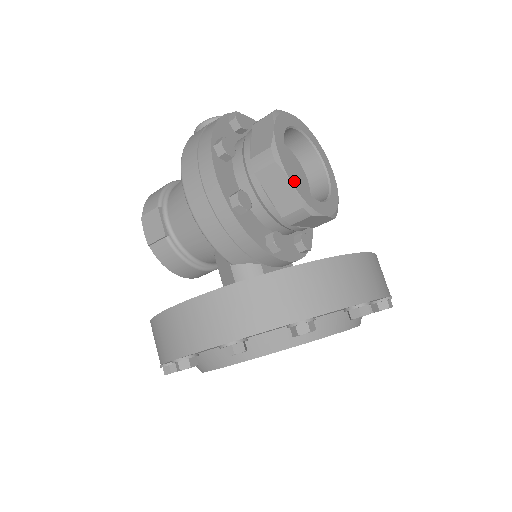
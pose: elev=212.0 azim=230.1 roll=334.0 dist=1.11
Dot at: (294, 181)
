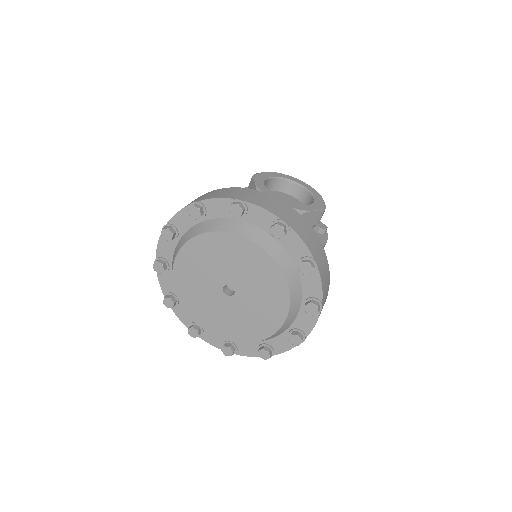
Dot at: (259, 183)
